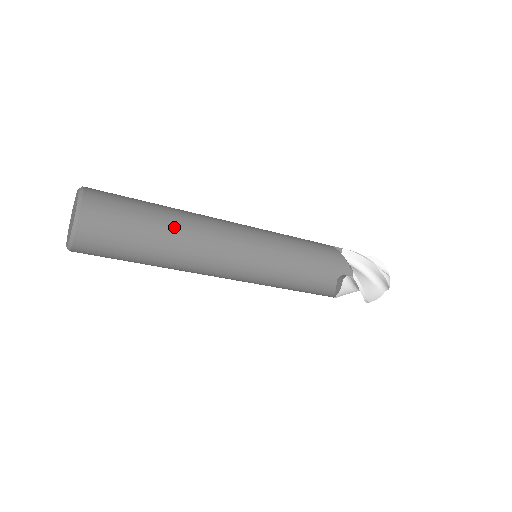
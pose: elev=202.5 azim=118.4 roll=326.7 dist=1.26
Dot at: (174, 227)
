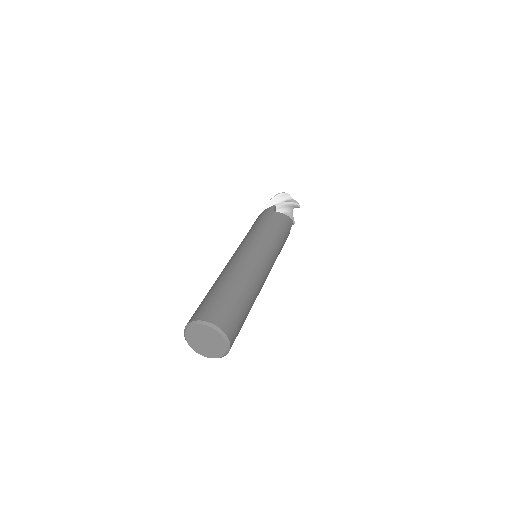
Dot at: (251, 293)
